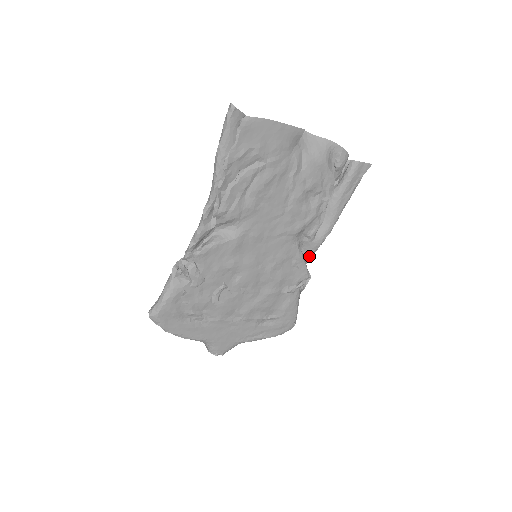
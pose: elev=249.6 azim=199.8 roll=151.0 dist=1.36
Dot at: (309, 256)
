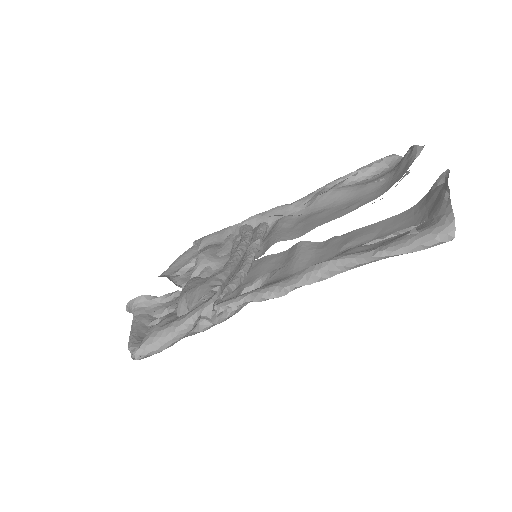
Dot at: occluded
